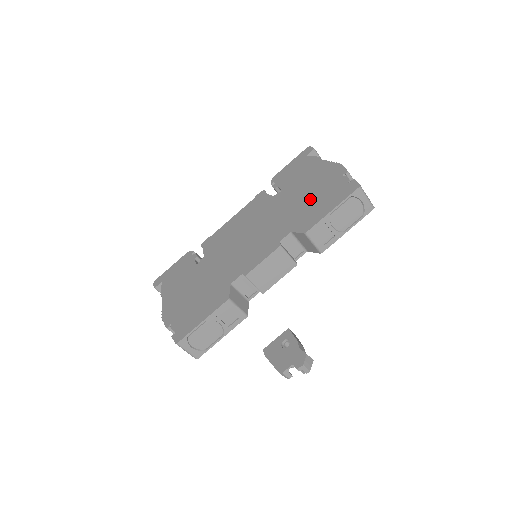
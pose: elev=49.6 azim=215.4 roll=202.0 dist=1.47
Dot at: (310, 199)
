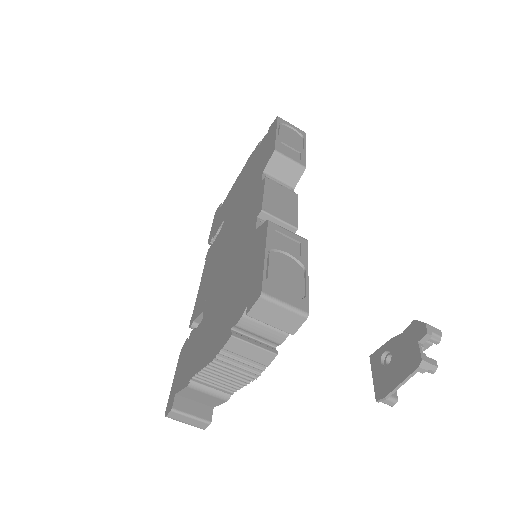
Dot at: (252, 170)
